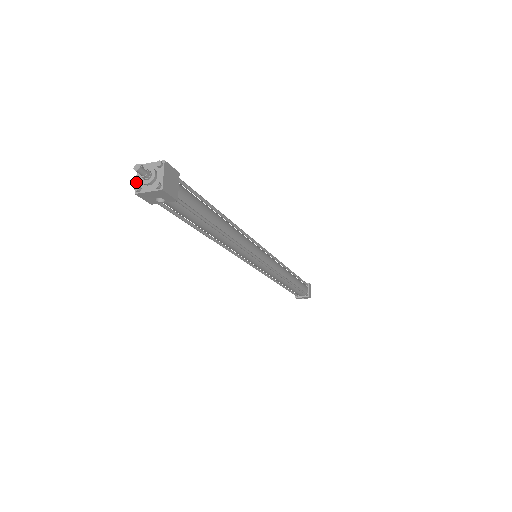
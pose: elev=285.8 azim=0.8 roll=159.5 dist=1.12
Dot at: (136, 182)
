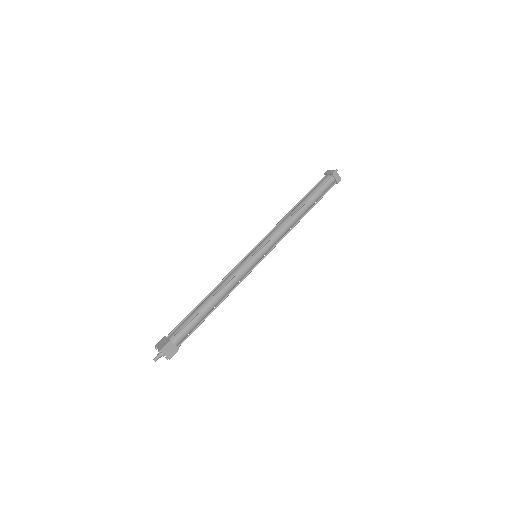
Dot at: occluded
